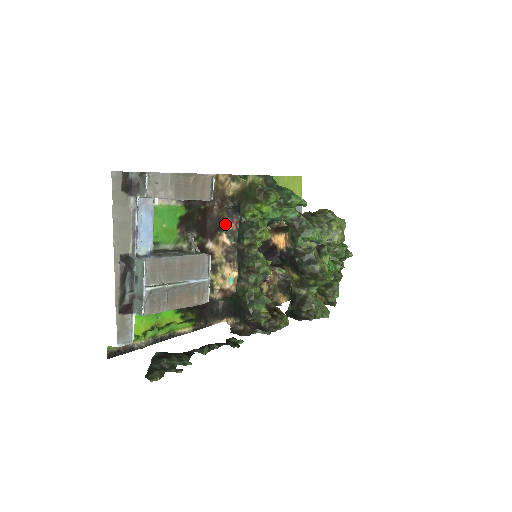
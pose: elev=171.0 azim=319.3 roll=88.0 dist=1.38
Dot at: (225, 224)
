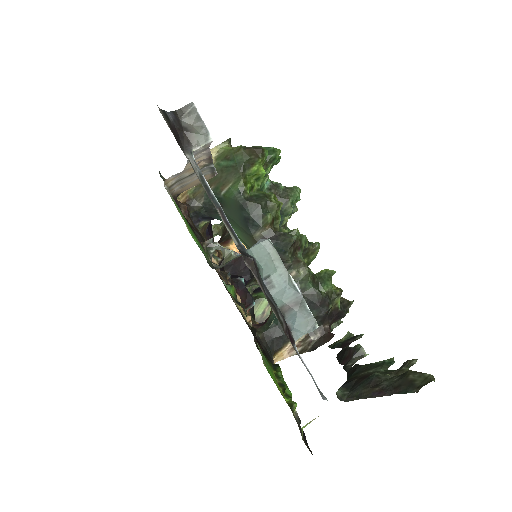
Dot at: (202, 237)
